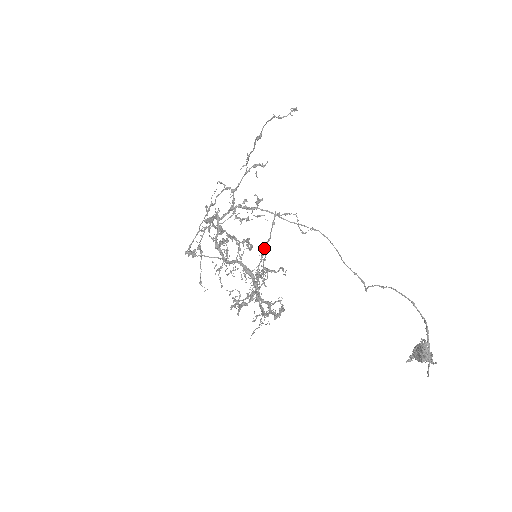
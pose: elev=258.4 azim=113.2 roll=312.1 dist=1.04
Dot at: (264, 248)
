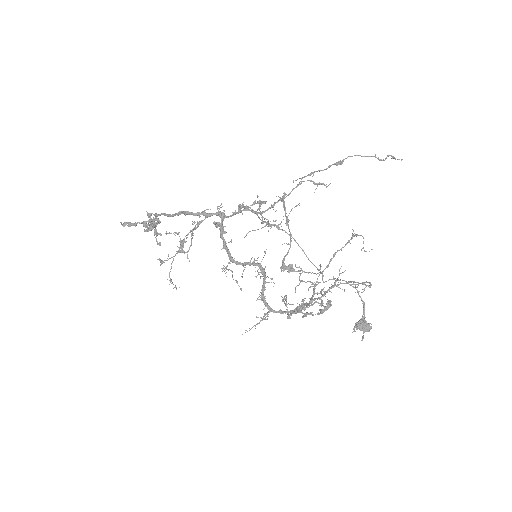
Dot at: (330, 261)
